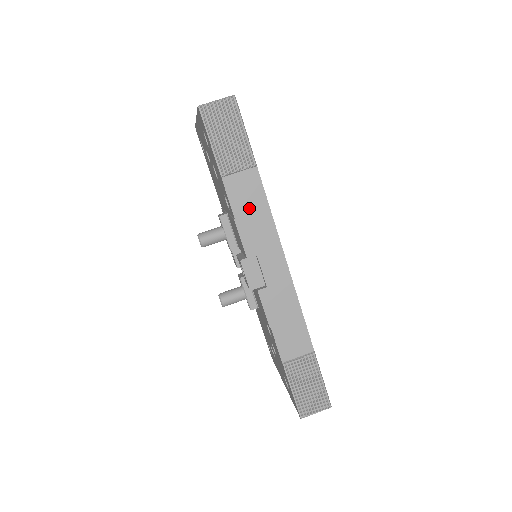
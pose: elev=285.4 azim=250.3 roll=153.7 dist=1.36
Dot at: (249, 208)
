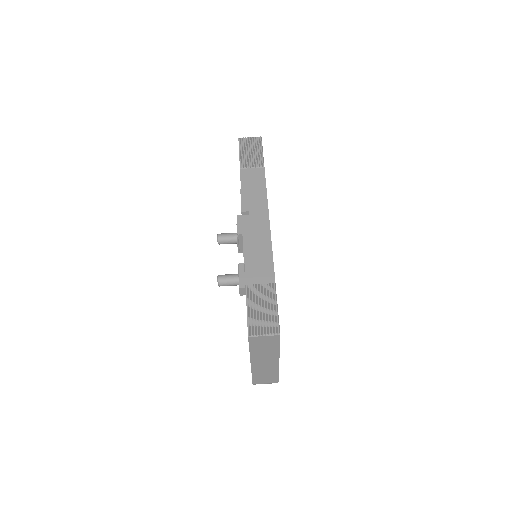
Dot at: (252, 186)
